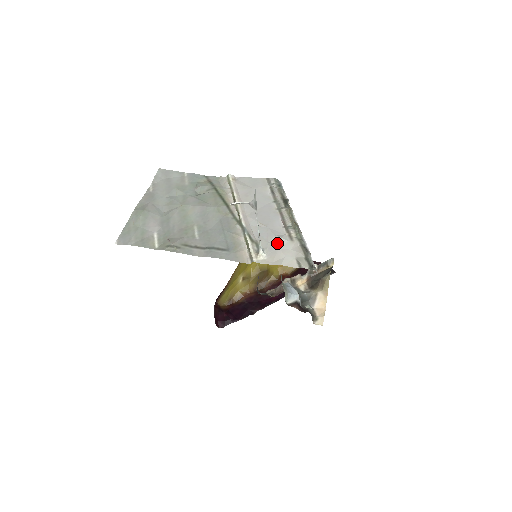
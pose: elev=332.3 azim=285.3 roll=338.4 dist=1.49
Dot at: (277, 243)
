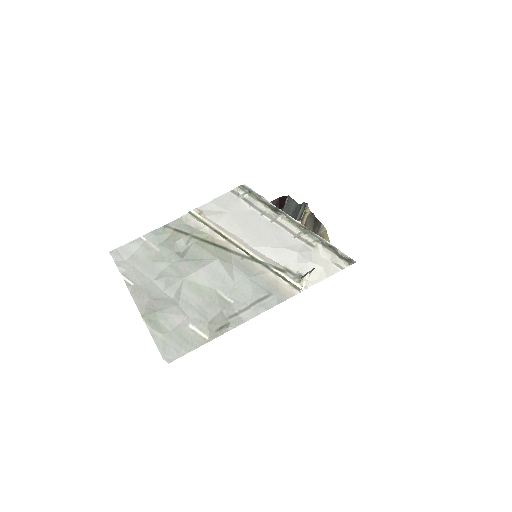
Dot at: (305, 259)
